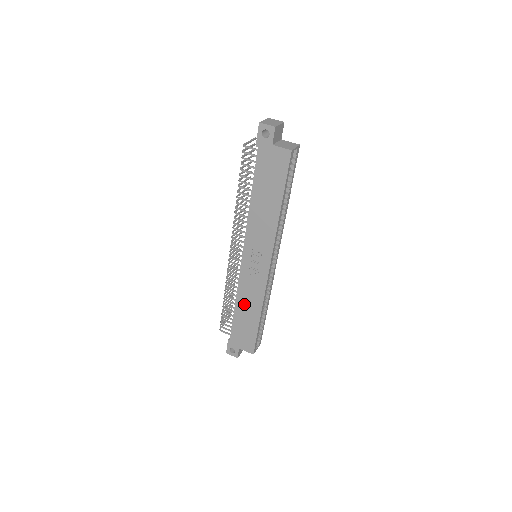
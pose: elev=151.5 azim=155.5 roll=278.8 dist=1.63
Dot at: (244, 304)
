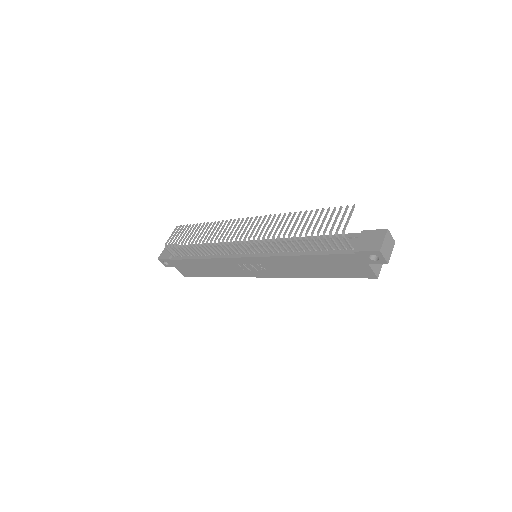
Dot at: (211, 265)
